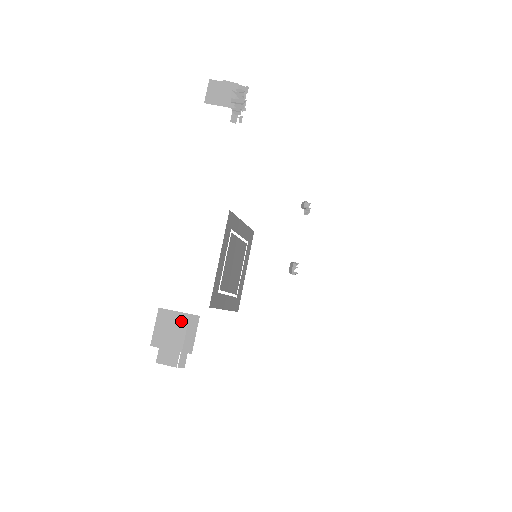
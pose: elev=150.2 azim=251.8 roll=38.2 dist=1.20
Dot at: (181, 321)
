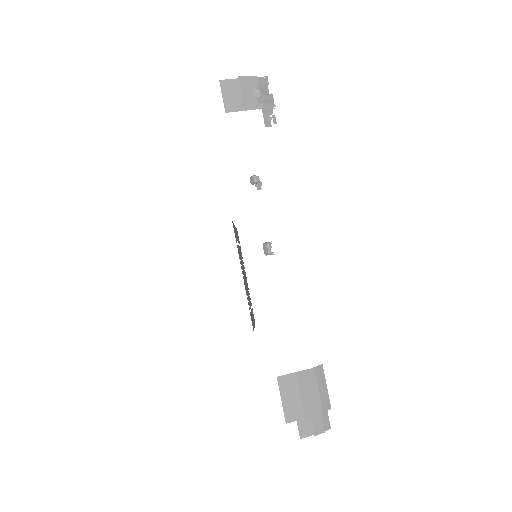
Dot at: (309, 380)
